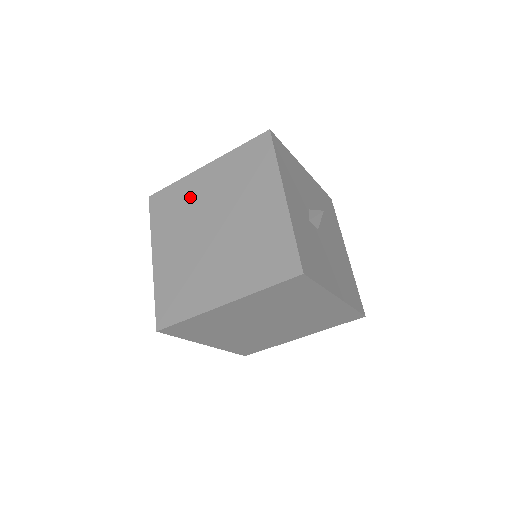
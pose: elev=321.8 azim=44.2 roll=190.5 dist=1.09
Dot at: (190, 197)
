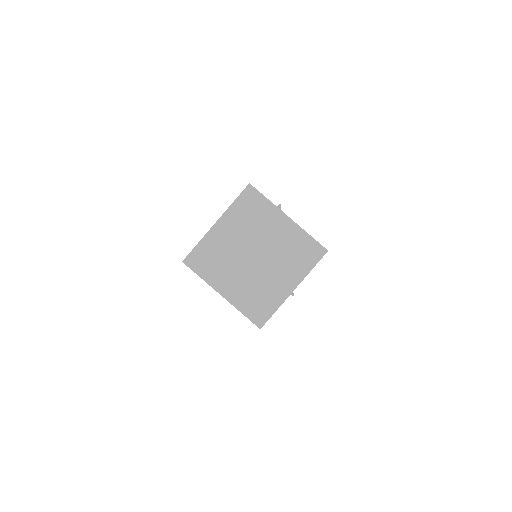
Dot at: occluded
